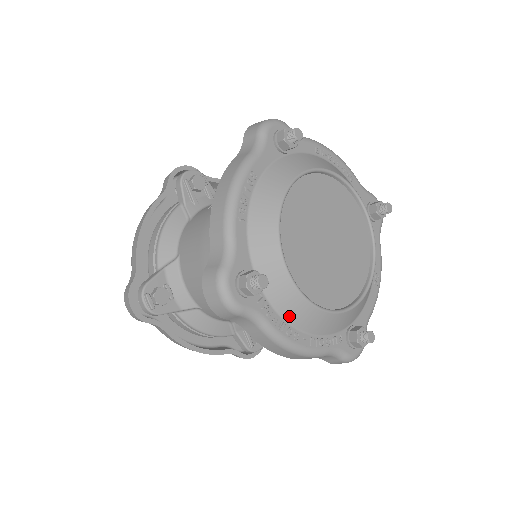
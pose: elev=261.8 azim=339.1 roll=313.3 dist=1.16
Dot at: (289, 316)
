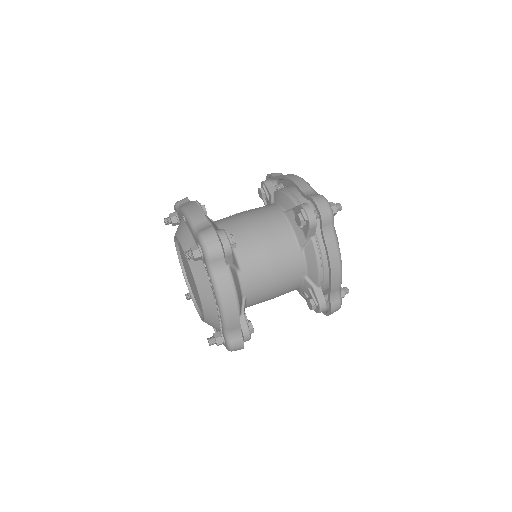
Dot at: occluded
